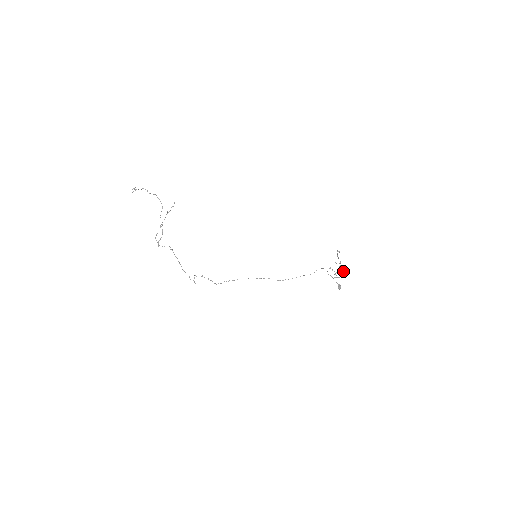
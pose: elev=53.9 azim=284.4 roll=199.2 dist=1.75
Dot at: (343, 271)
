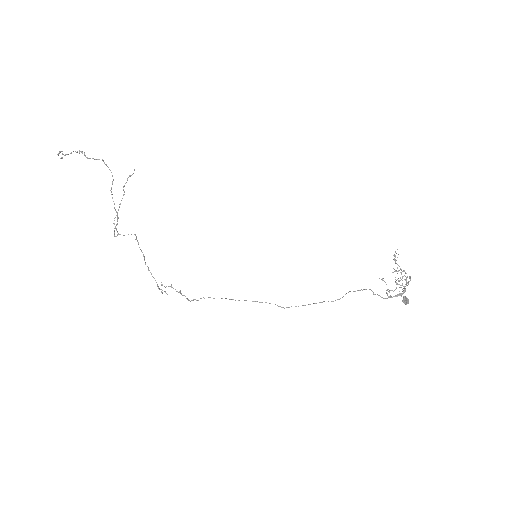
Dot at: (406, 284)
